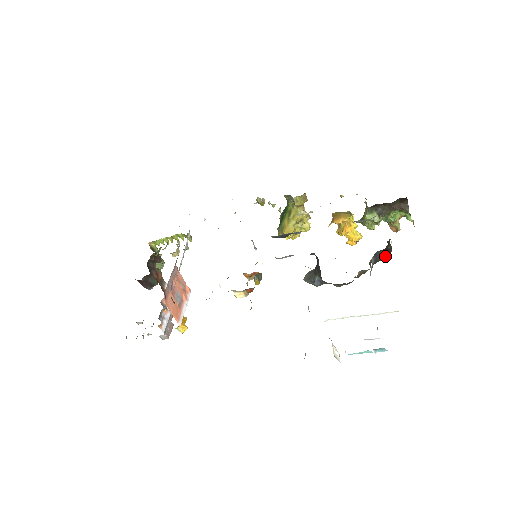
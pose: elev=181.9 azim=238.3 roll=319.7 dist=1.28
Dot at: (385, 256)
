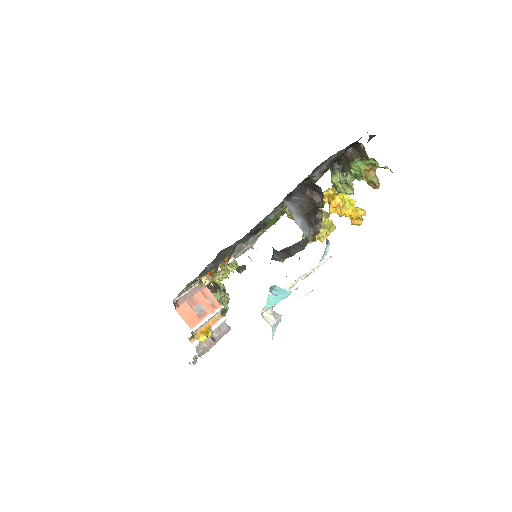
Dot at: (312, 201)
